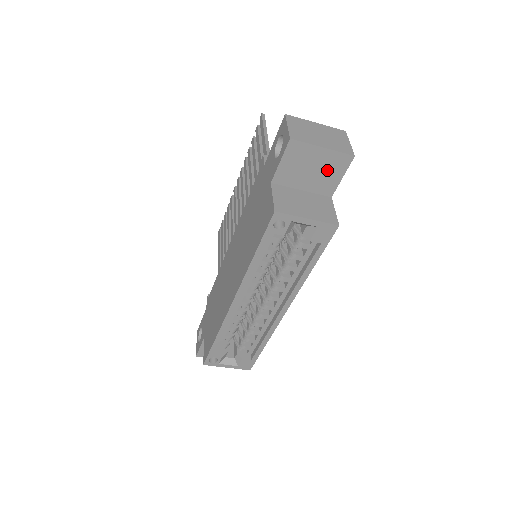
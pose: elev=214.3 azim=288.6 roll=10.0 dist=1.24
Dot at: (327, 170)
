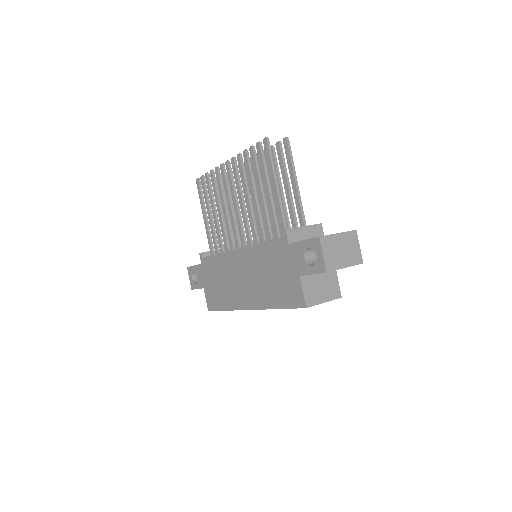
Dot at: occluded
